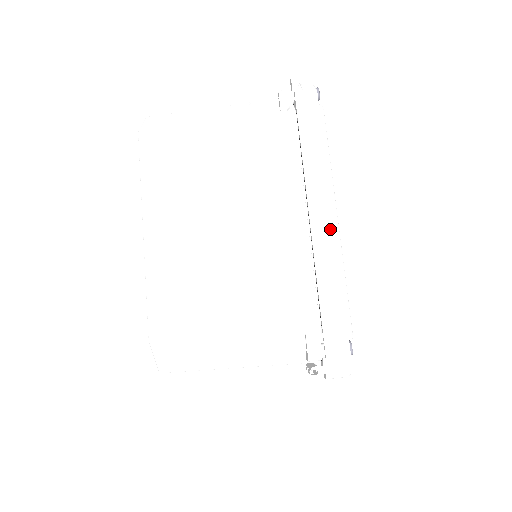
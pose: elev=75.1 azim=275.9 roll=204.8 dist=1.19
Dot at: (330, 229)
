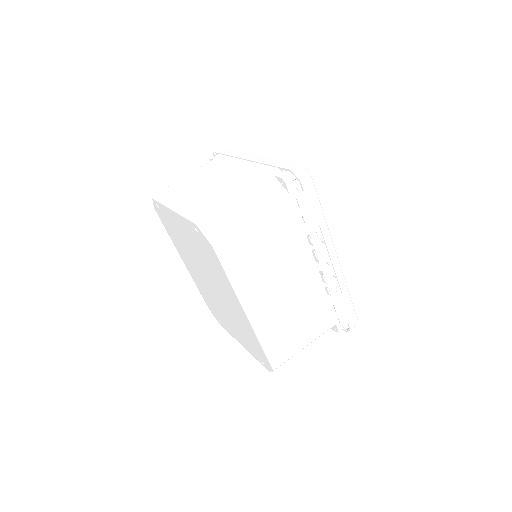
Dot at: (260, 156)
